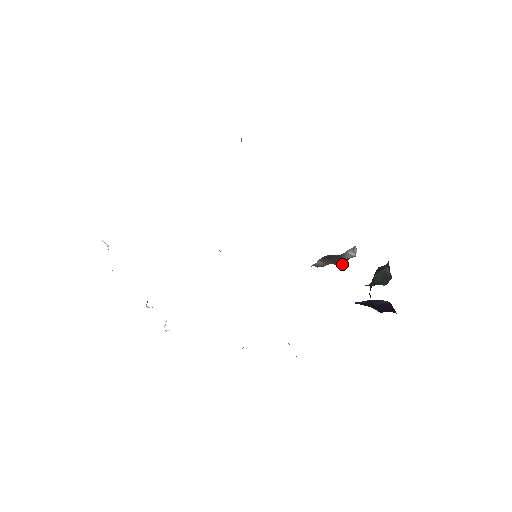
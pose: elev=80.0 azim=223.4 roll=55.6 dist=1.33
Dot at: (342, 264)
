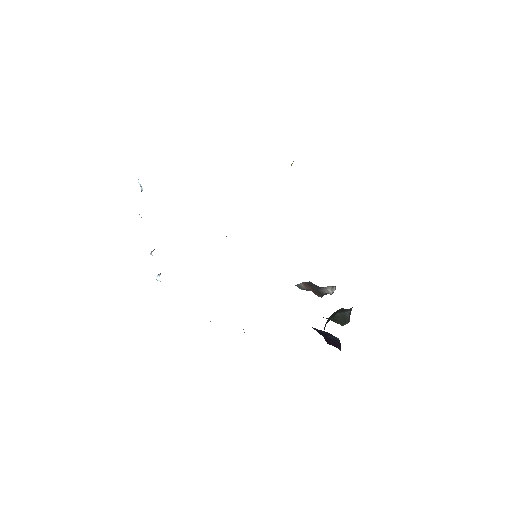
Dot at: (320, 296)
